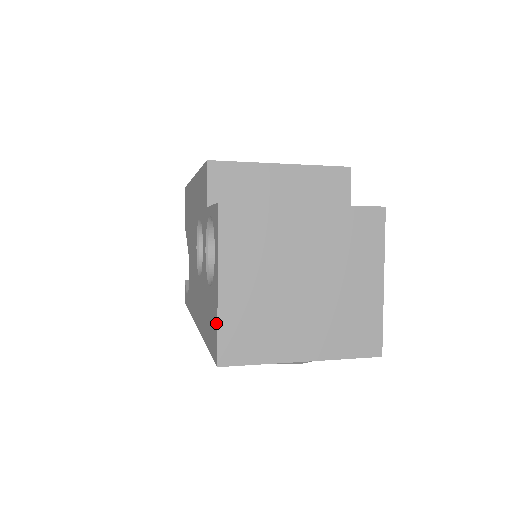
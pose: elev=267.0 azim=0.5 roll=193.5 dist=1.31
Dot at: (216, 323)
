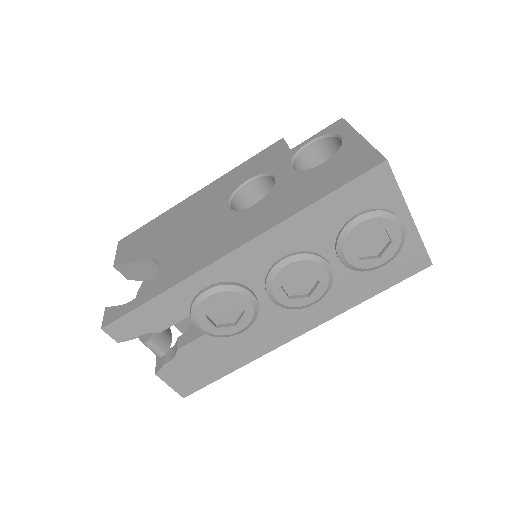
Dot at: (368, 149)
